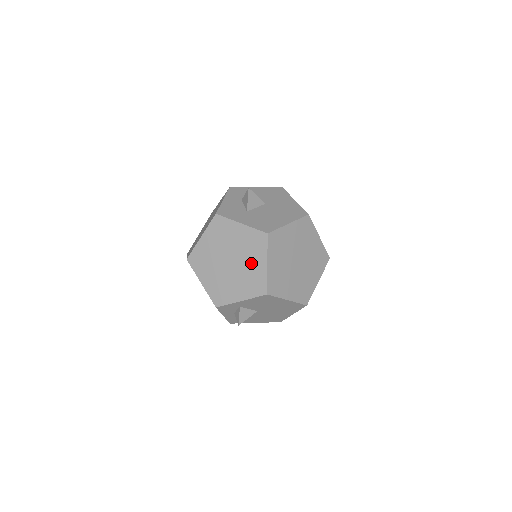
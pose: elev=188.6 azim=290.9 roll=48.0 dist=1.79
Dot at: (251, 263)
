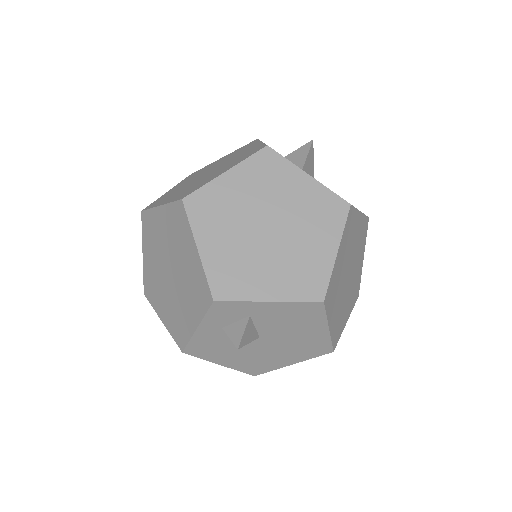
Dot at: (309, 241)
